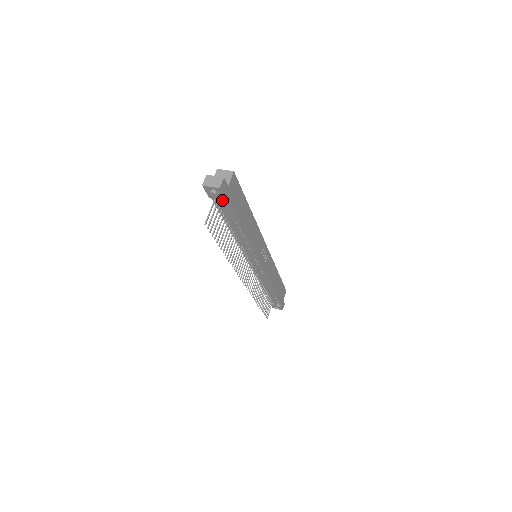
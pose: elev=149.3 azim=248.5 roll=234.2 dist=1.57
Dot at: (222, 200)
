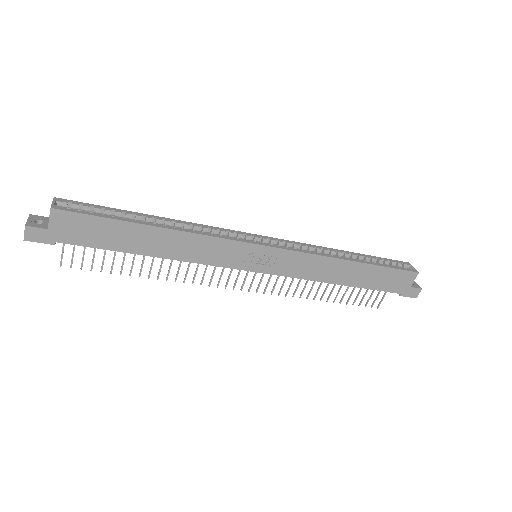
Dot at: (65, 239)
